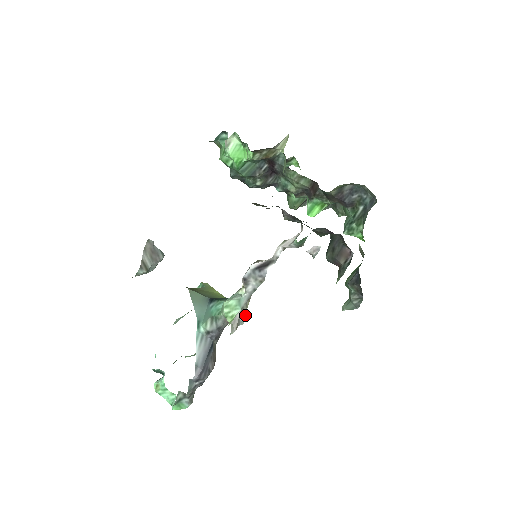
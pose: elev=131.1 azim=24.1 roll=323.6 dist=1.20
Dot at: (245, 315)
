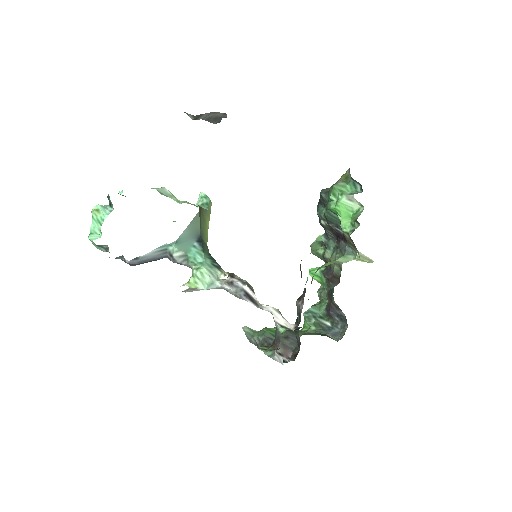
Dot at: occluded
